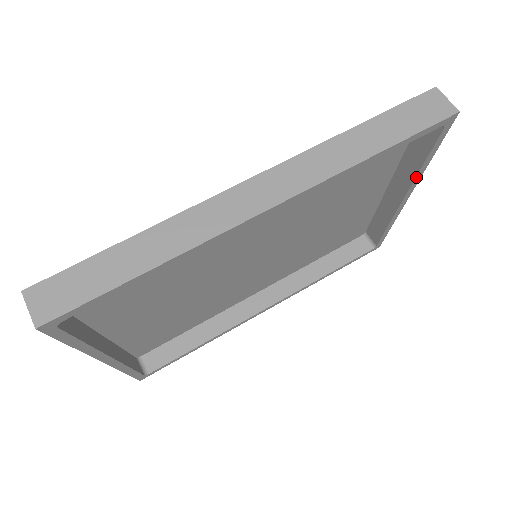
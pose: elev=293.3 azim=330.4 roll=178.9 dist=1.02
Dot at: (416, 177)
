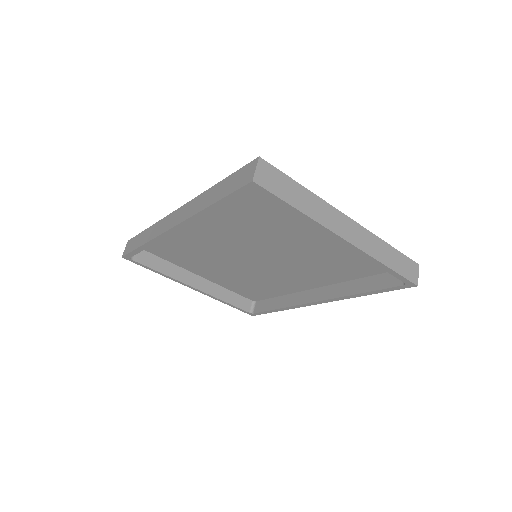
Dot at: (312, 224)
